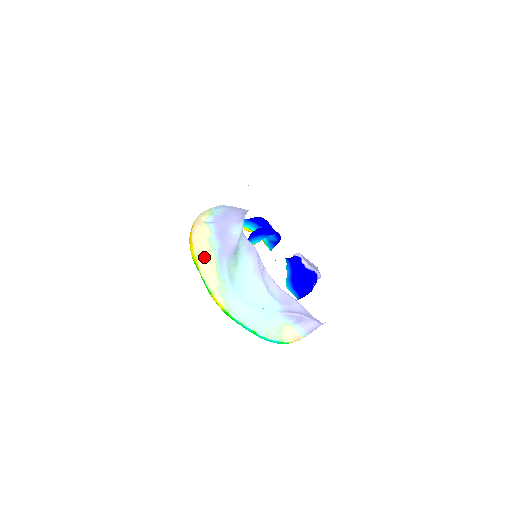
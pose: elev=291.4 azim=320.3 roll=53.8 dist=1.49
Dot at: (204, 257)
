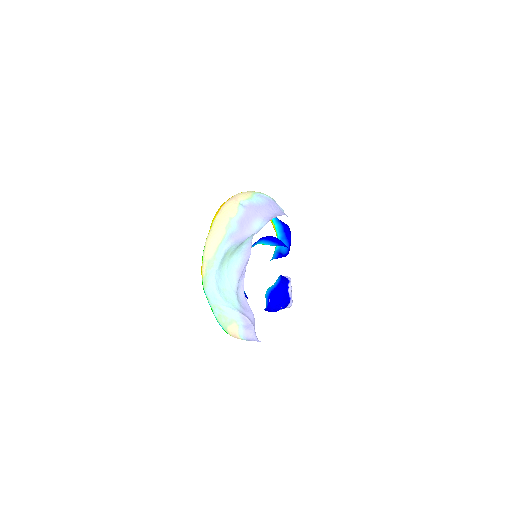
Dot at: (216, 231)
